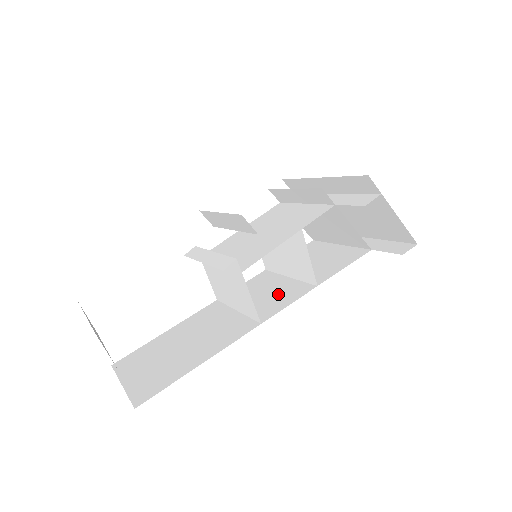
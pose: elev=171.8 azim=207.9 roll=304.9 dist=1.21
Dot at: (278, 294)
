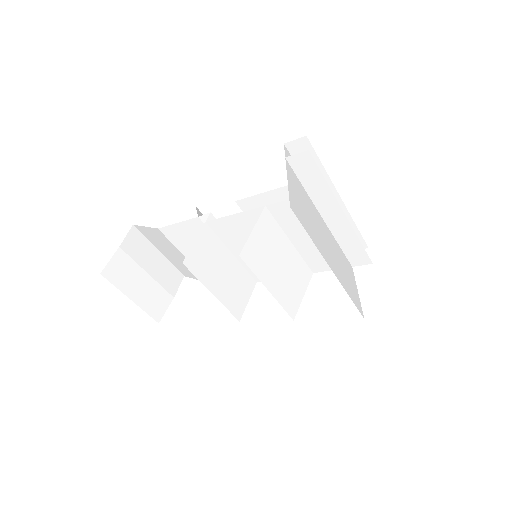
Dot at: occluded
